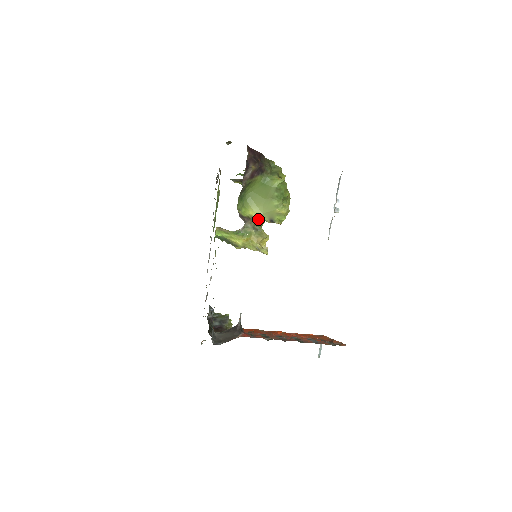
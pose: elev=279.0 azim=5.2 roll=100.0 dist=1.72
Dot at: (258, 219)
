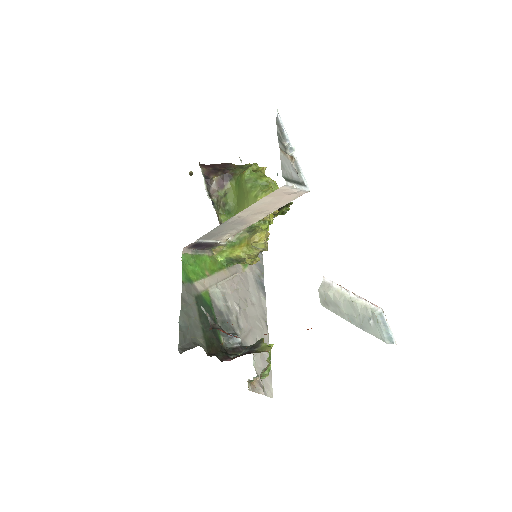
Dot at: occluded
